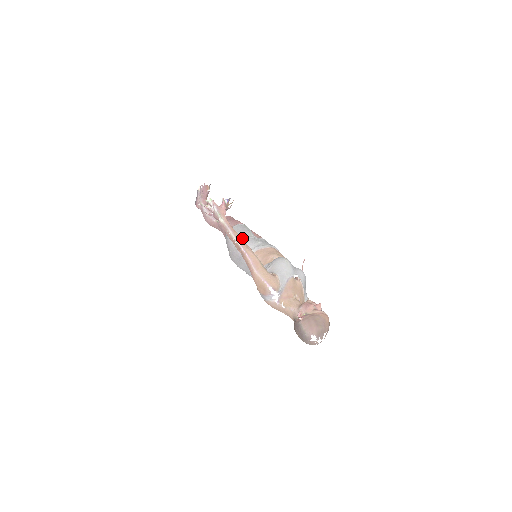
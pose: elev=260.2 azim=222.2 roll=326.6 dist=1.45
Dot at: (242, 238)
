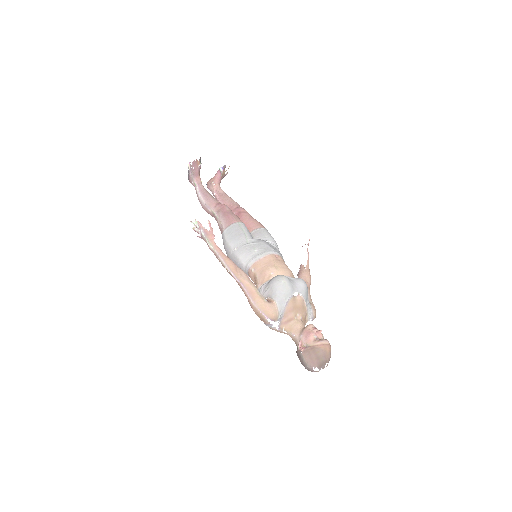
Dot at: (238, 246)
